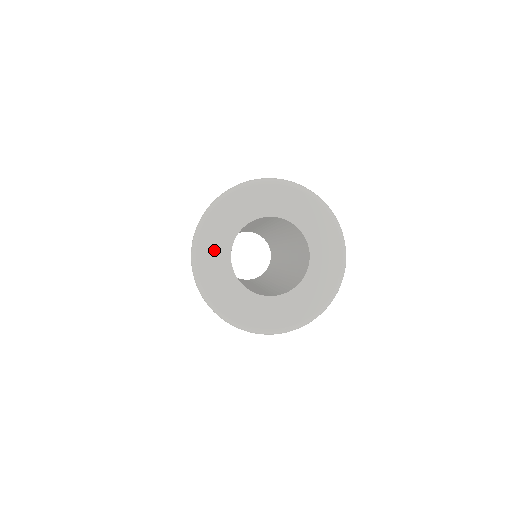
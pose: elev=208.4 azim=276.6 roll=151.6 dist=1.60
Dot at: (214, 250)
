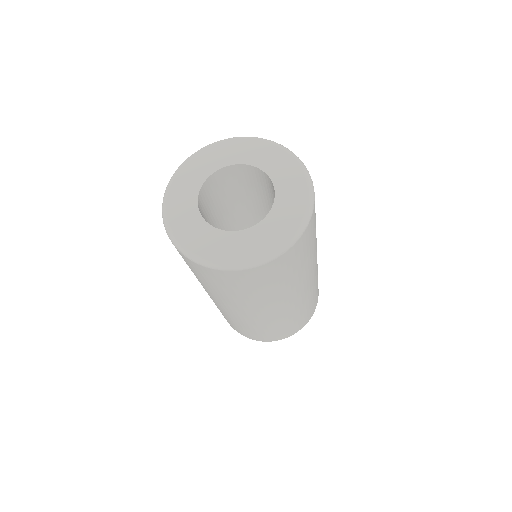
Dot at: (183, 195)
